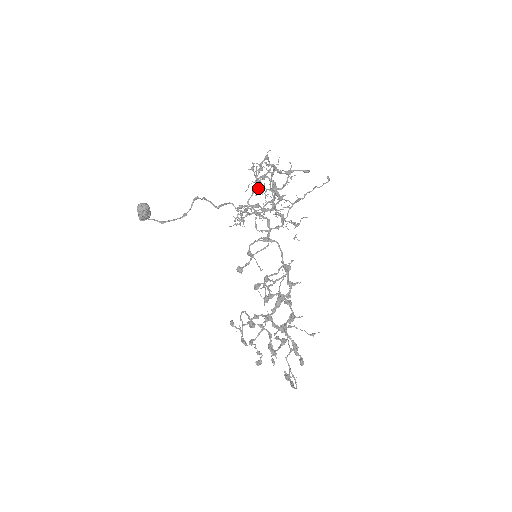
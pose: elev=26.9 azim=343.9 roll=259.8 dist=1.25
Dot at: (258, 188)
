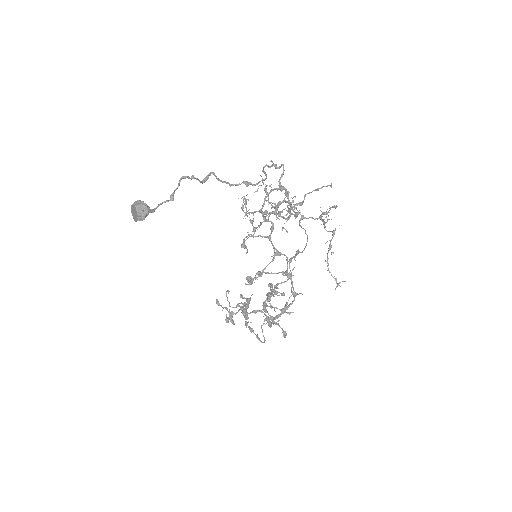
Dot at: occluded
